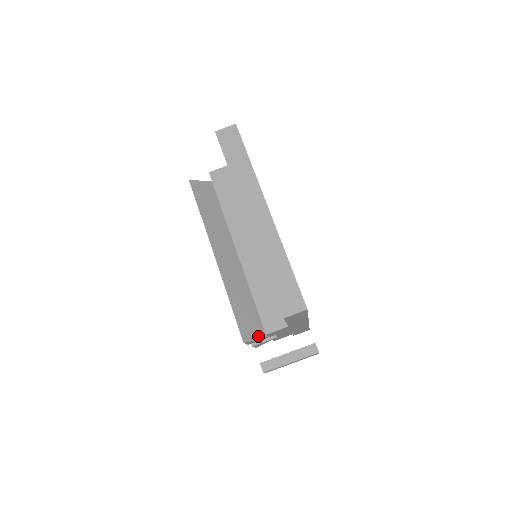
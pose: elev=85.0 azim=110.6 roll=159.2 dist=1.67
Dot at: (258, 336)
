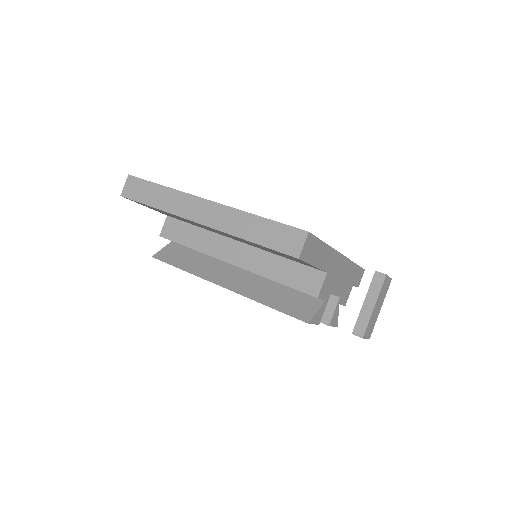
Dot at: (316, 308)
